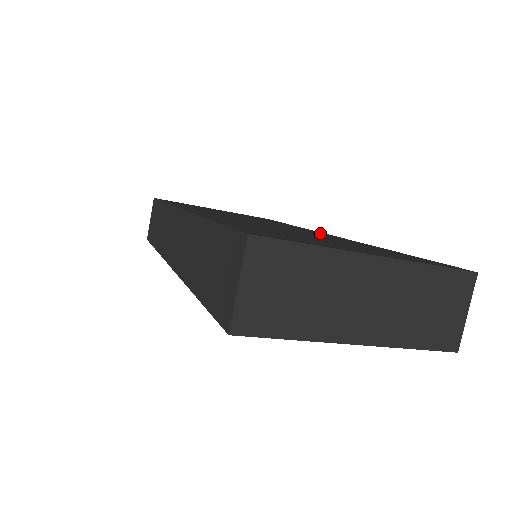
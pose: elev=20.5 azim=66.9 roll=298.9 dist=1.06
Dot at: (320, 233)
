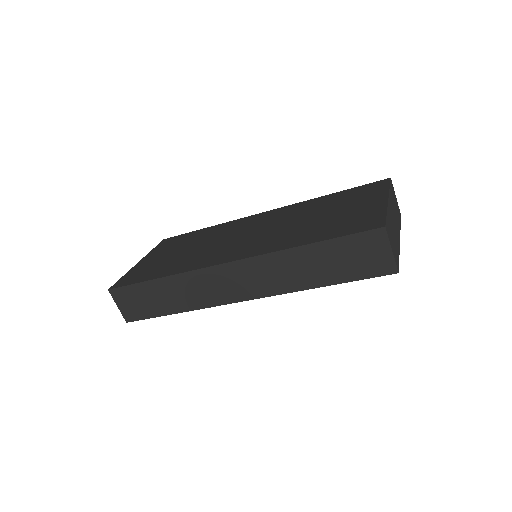
Dot at: (262, 216)
